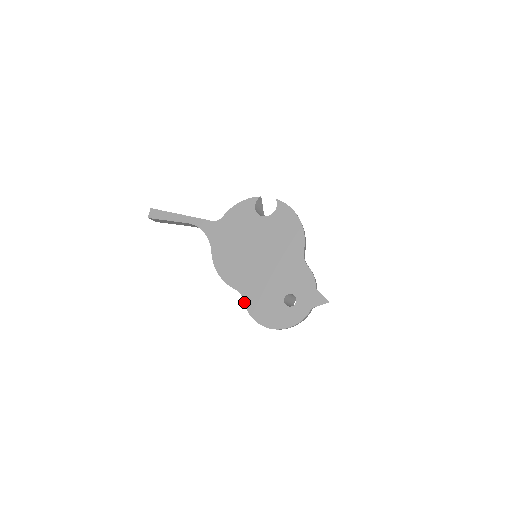
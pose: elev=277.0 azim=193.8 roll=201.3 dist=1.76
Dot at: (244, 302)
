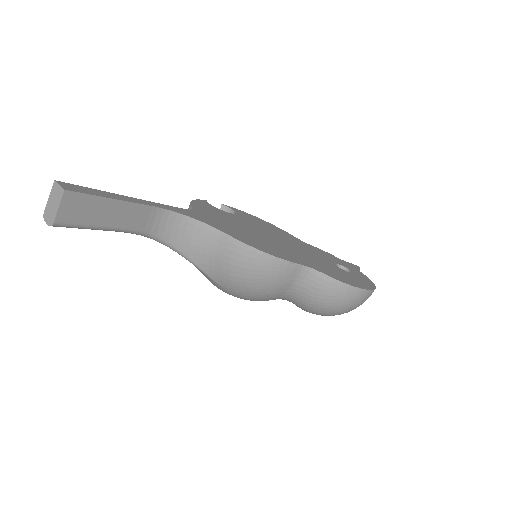
Dot at: (324, 273)
